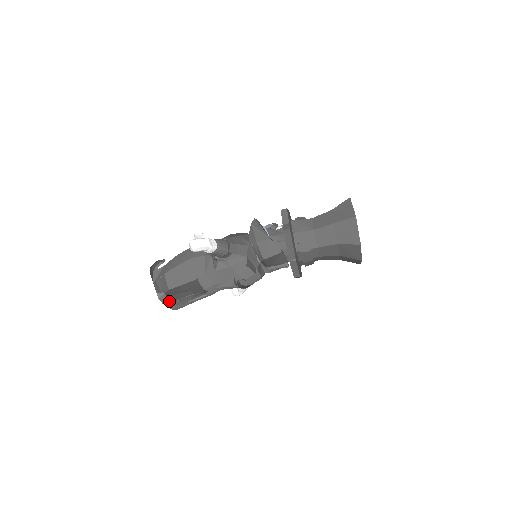
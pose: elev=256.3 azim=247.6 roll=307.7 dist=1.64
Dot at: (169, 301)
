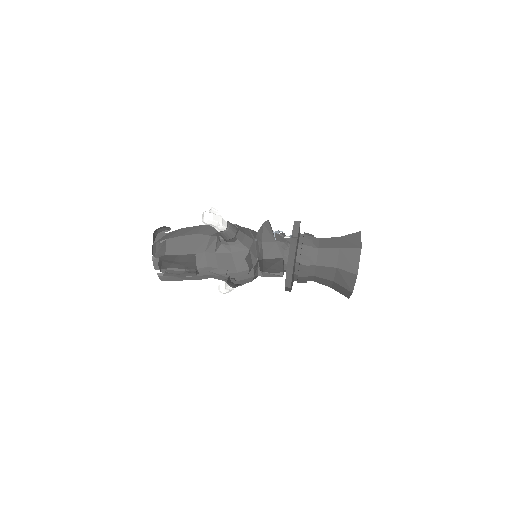
Dot at: (161, 267)
